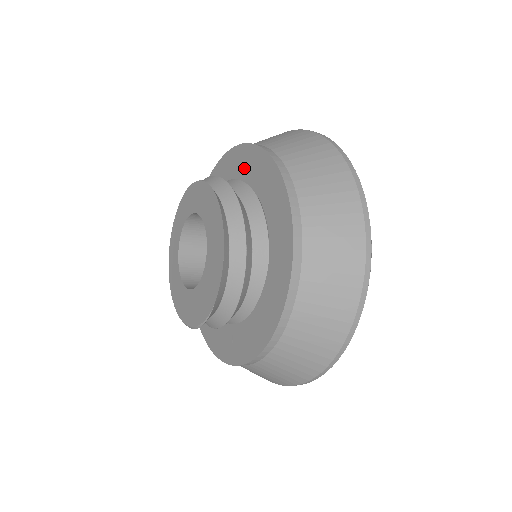
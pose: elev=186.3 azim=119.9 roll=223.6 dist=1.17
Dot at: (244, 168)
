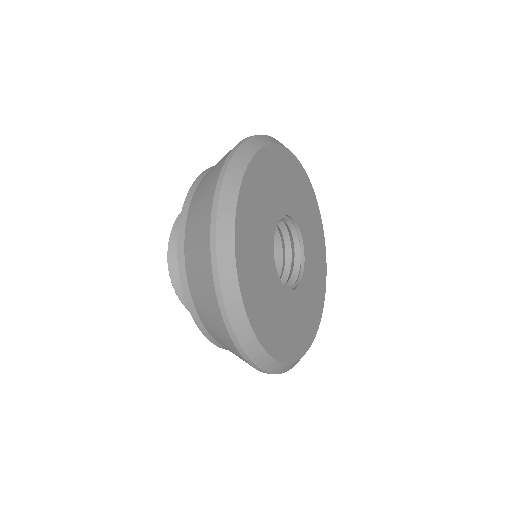
Dot at: occluded
